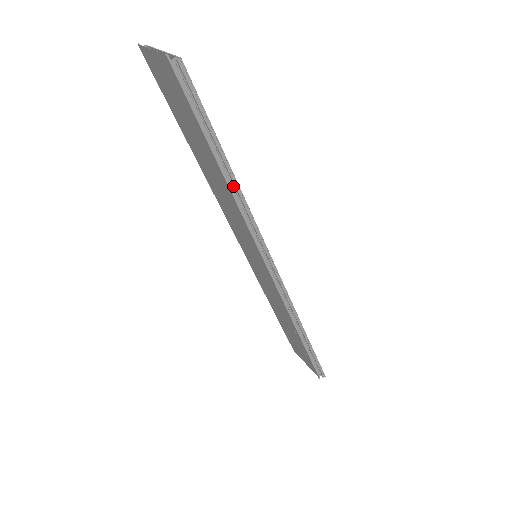
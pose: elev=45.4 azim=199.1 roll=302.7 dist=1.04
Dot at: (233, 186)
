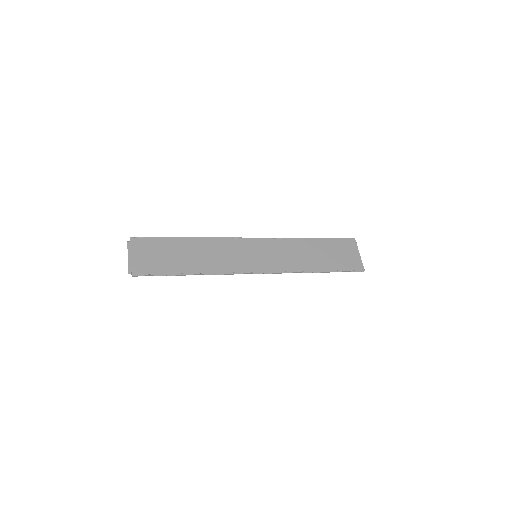
Dot at: (198, 273)
